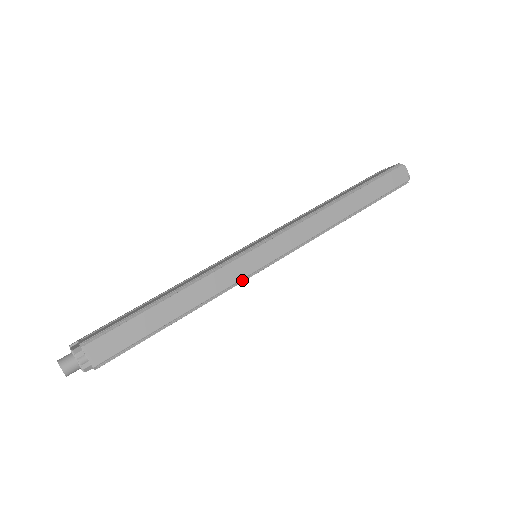
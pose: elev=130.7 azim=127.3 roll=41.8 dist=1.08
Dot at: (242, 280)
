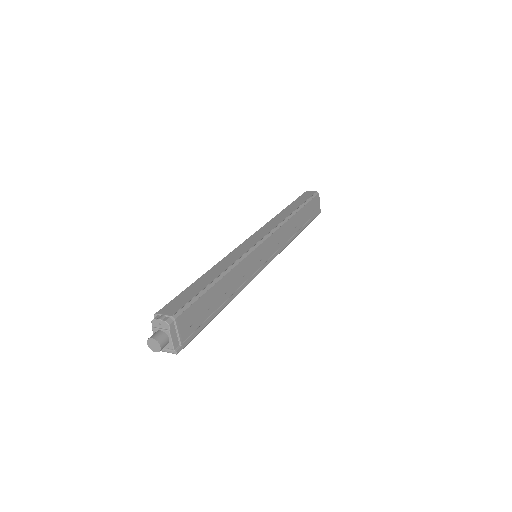
Dot at: (250, 253)
